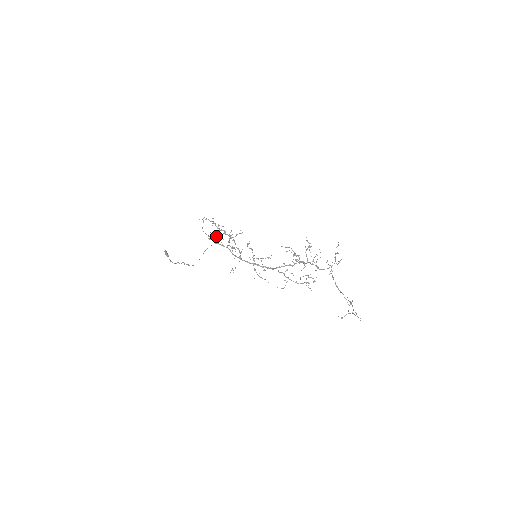
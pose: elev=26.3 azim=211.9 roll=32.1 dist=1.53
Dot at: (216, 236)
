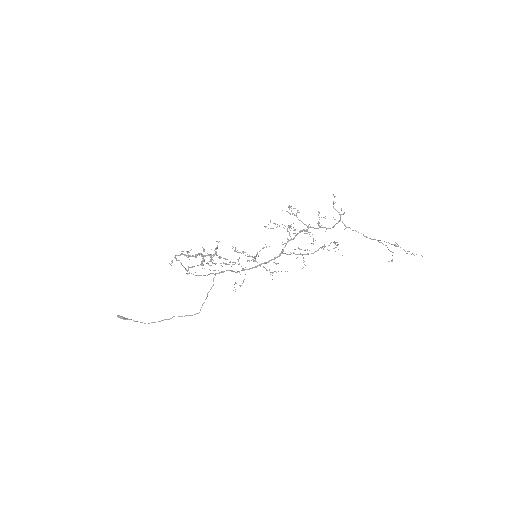
Dot at: occluded
